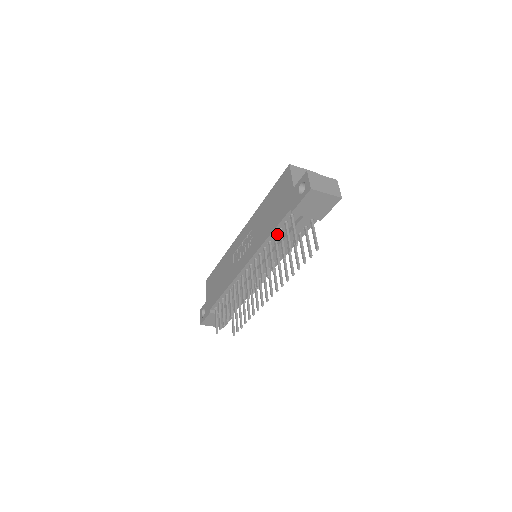
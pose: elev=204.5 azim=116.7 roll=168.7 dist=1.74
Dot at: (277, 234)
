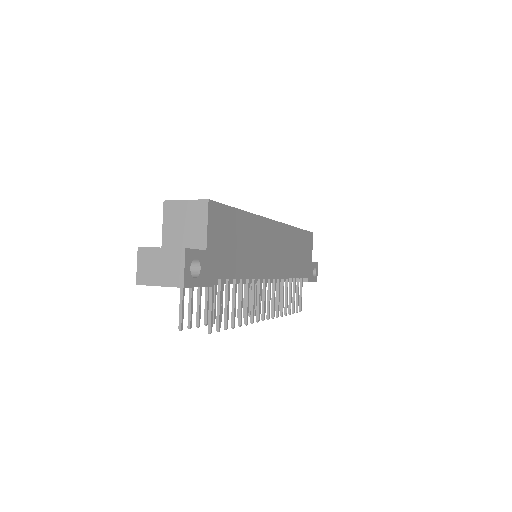
Dot at: occluded
